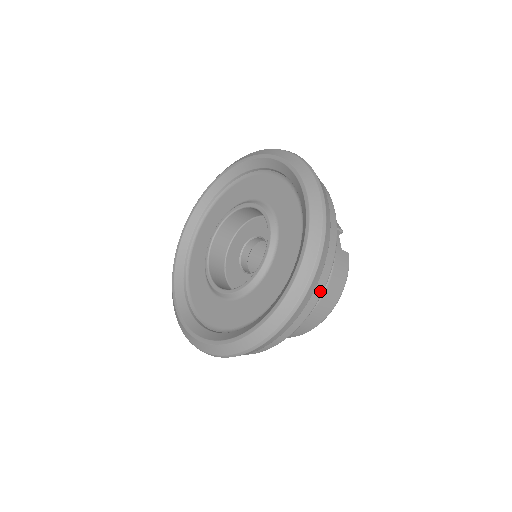
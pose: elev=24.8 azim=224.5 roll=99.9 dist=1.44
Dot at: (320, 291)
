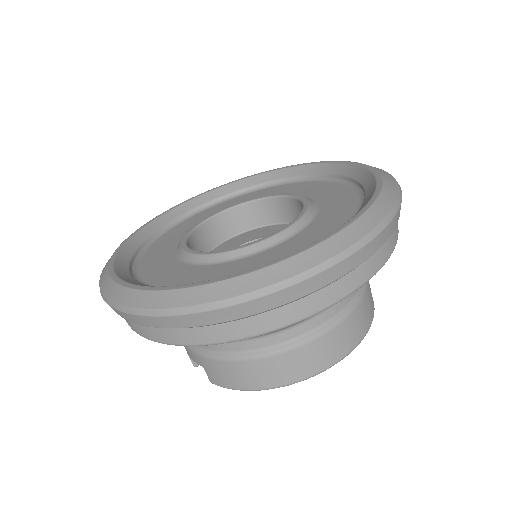
Dot at: (397, 223)
